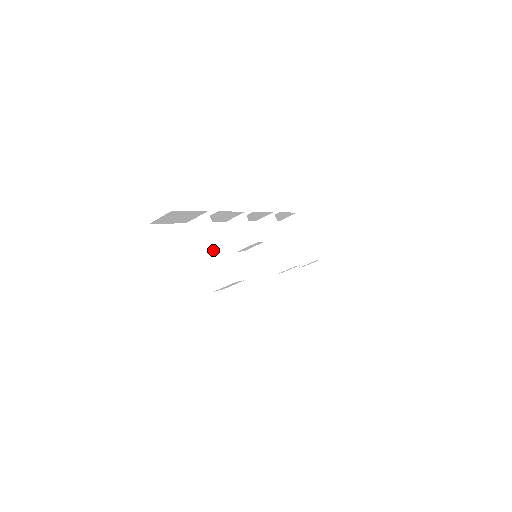
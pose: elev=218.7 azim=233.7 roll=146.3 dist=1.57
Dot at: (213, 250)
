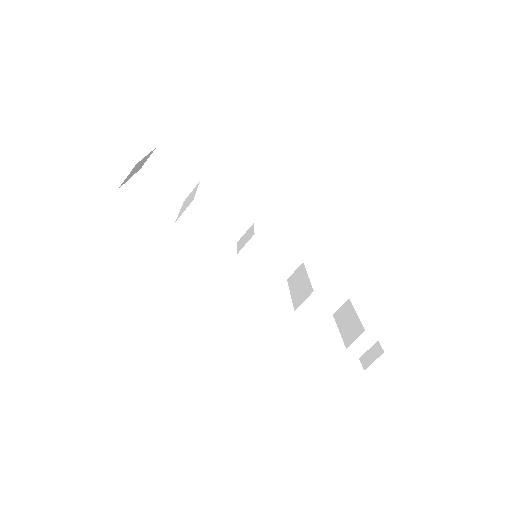
Dot at: occluded
